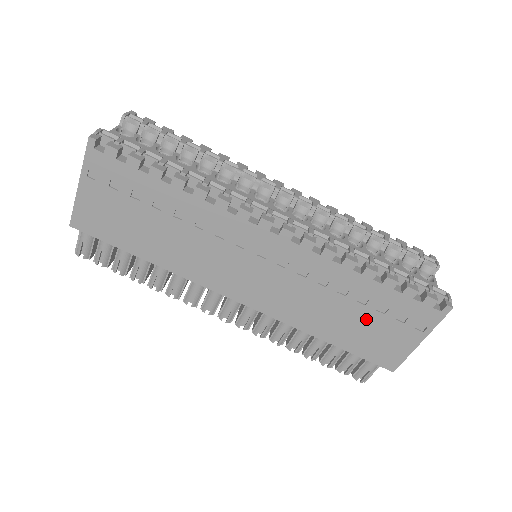
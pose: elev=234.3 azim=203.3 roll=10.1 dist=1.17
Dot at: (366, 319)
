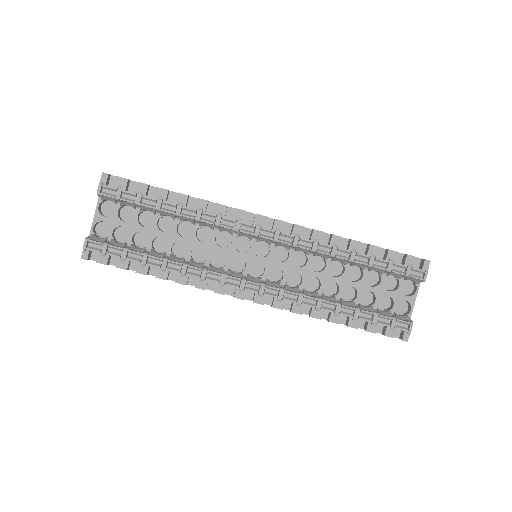
Dot at: occluded
